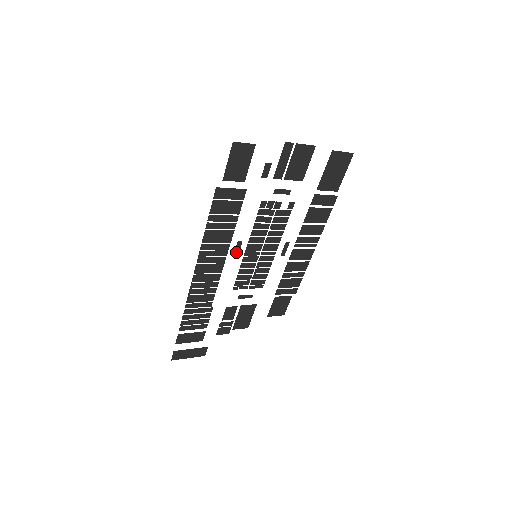
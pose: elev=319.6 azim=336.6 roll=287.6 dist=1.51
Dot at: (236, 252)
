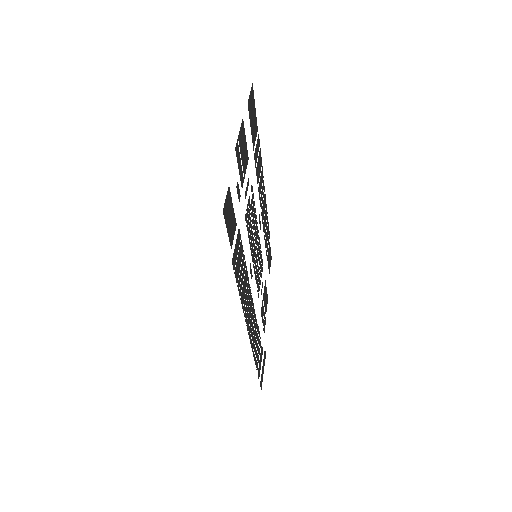
Dot at: (251, 275)
